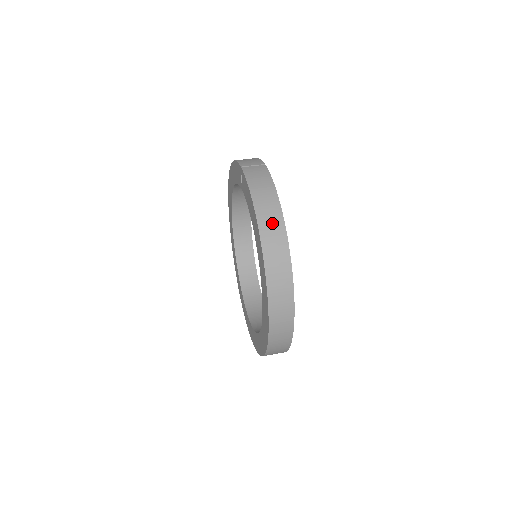
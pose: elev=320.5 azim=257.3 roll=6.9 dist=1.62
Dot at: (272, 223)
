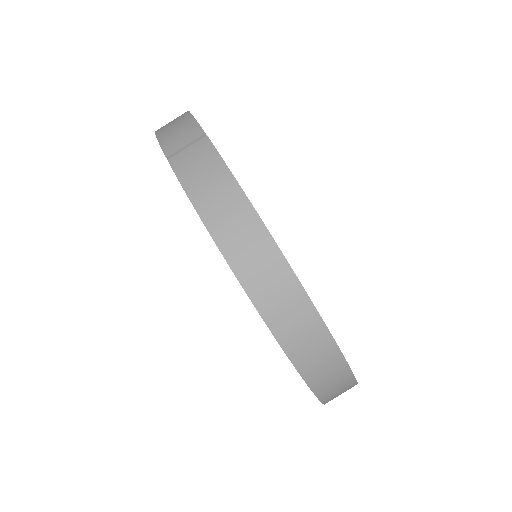
Dot at: (260, 263)
